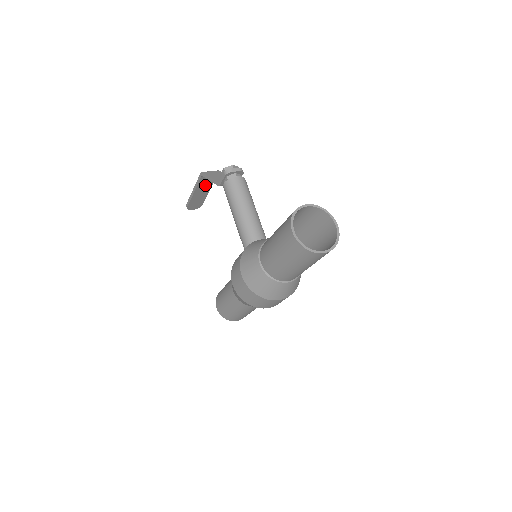
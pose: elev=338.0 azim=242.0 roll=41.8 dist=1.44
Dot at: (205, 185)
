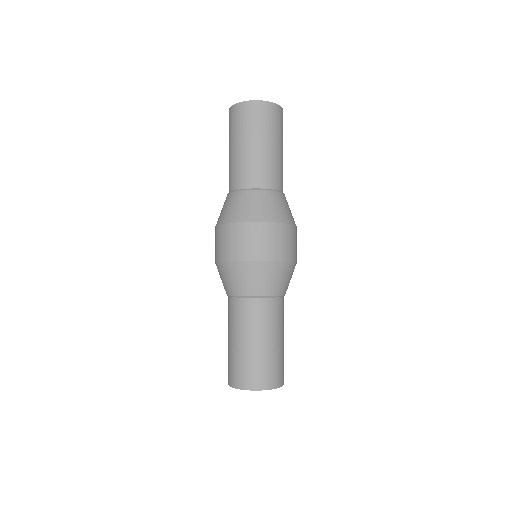
Dot at: occluded
